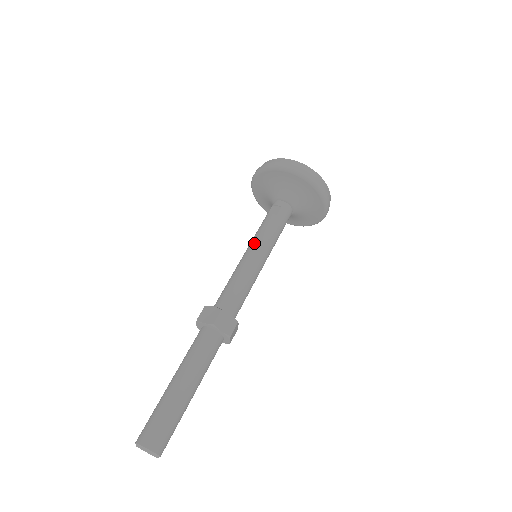
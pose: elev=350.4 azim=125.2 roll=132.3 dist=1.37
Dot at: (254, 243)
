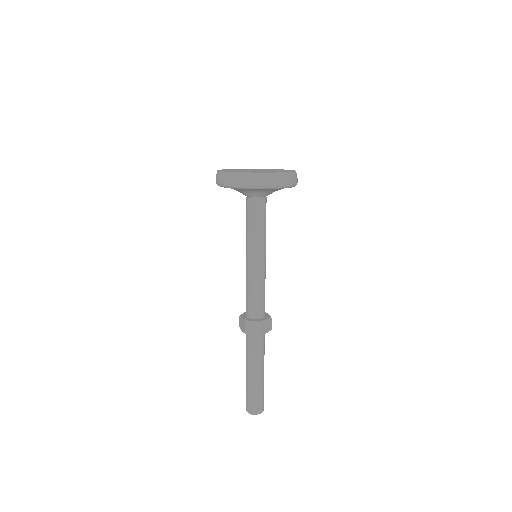
Dot at: (254, 252)
